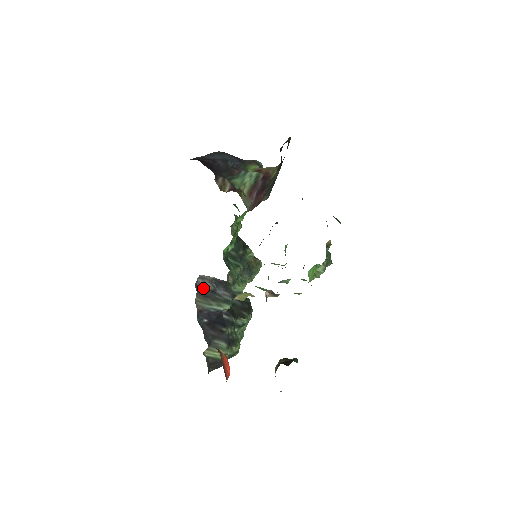
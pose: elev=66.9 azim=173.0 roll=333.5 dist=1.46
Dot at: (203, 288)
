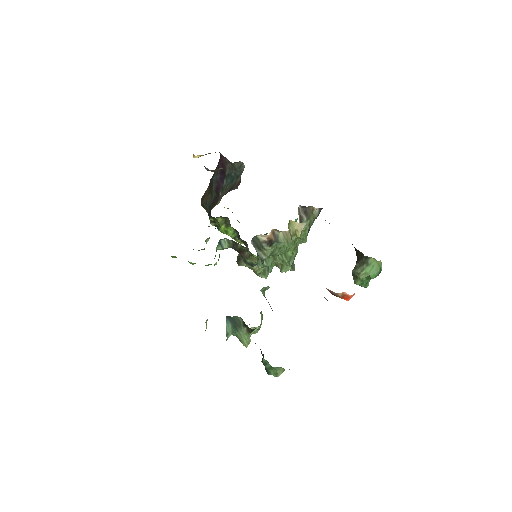
Dot at: occluded
